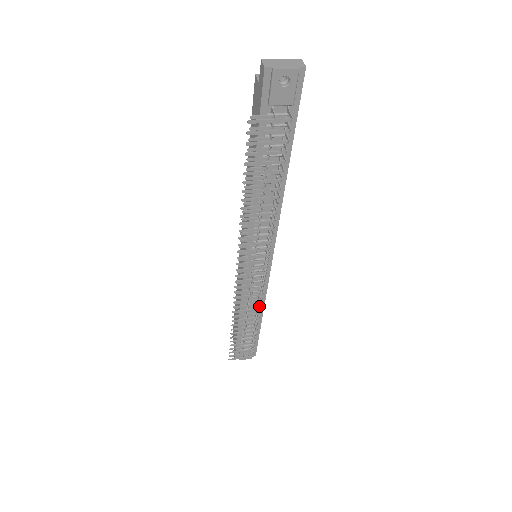
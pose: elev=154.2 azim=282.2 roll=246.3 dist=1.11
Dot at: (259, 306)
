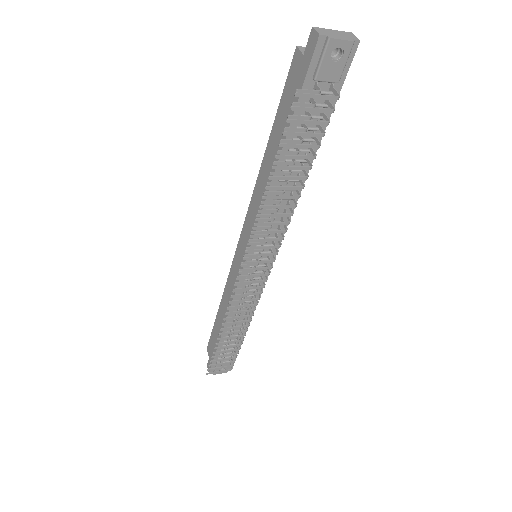
Dot at: (250, 313)
